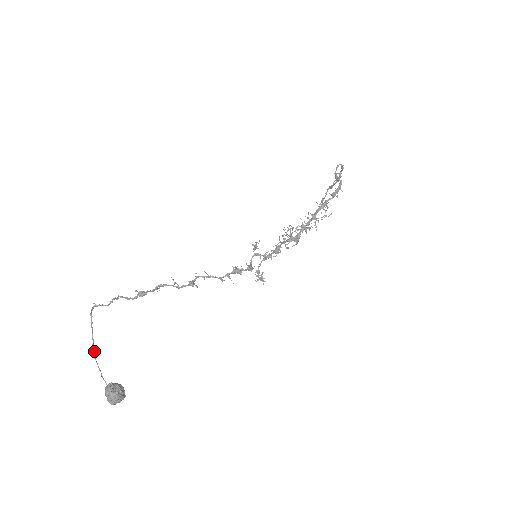
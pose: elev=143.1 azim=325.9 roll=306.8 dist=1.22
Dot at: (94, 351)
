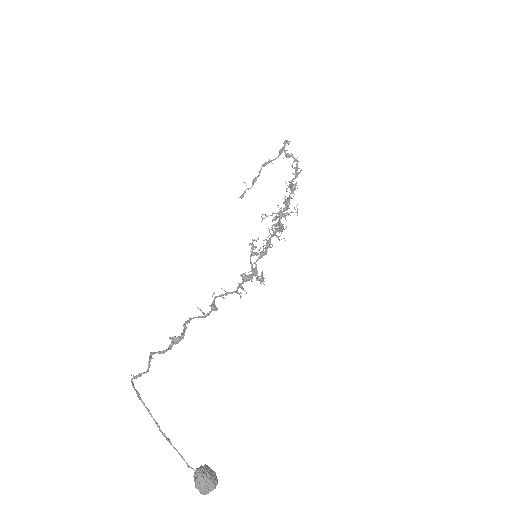
Dot at: (168, 439)
